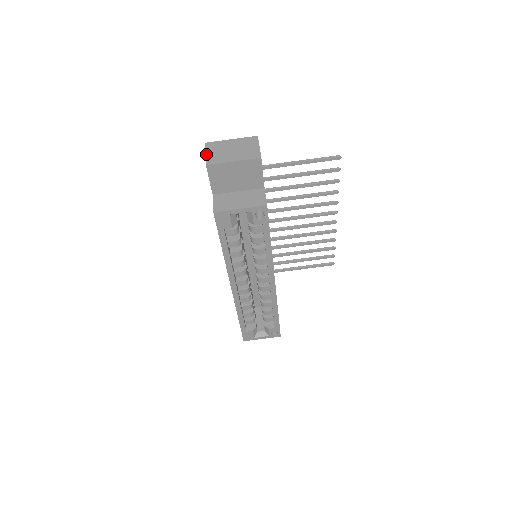
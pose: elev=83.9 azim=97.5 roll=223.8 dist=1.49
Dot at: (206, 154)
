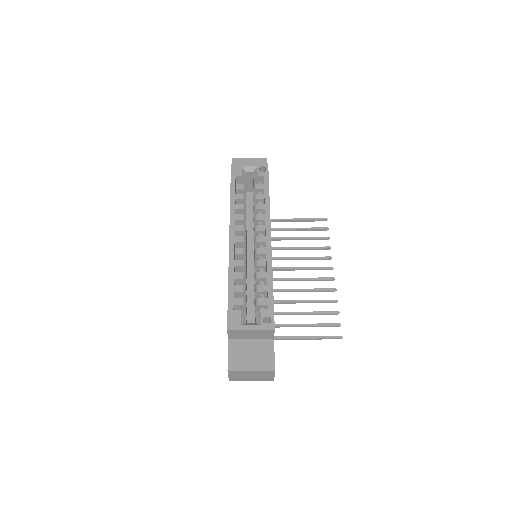
Dot at: occluded
